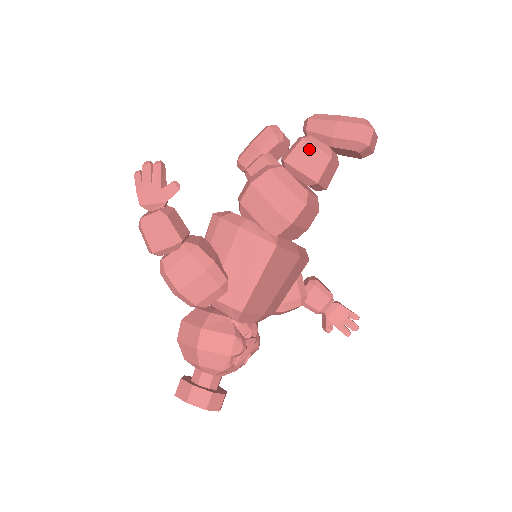
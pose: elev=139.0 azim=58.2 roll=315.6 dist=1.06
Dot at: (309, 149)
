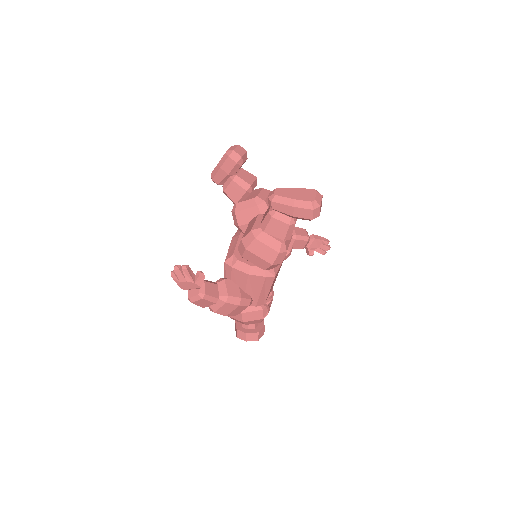
Dot at: (279, 224)
